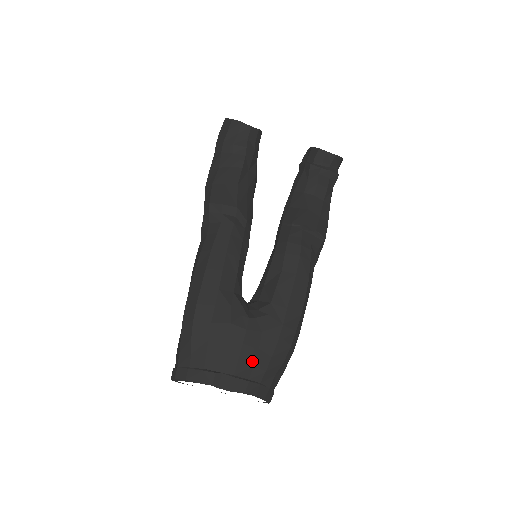
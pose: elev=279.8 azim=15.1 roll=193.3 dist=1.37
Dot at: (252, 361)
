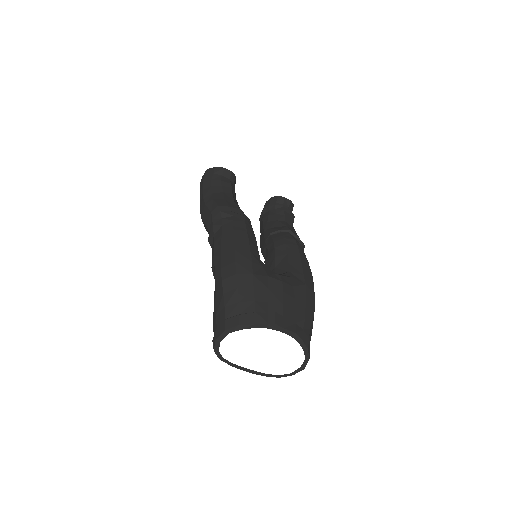
Dot at: (293, 307)
